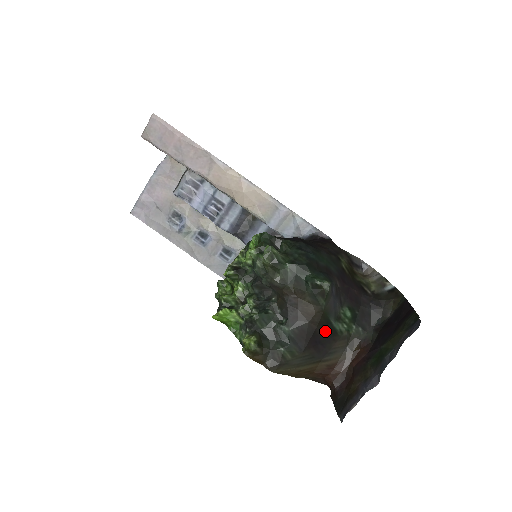
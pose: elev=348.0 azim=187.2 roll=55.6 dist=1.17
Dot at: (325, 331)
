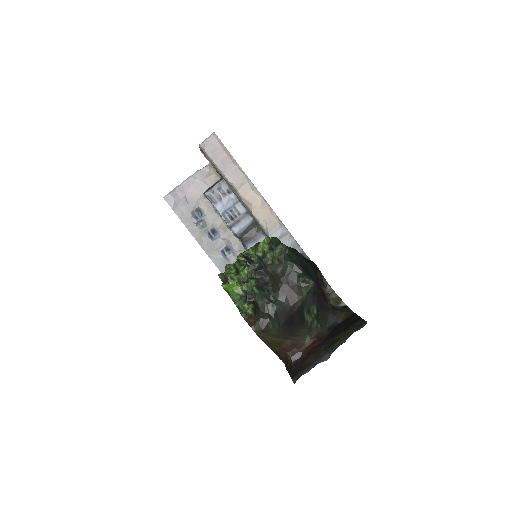
Dot at: (298, 317)
